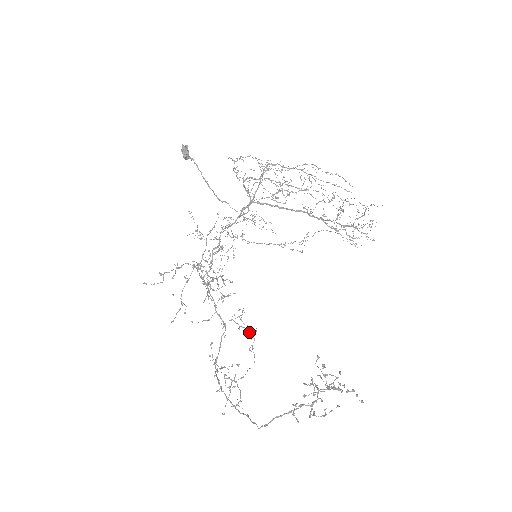
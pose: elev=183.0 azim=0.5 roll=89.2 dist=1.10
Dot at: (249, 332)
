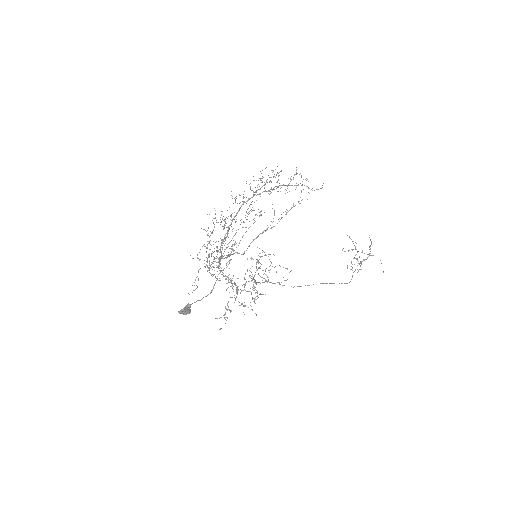
Dot at: occluded
